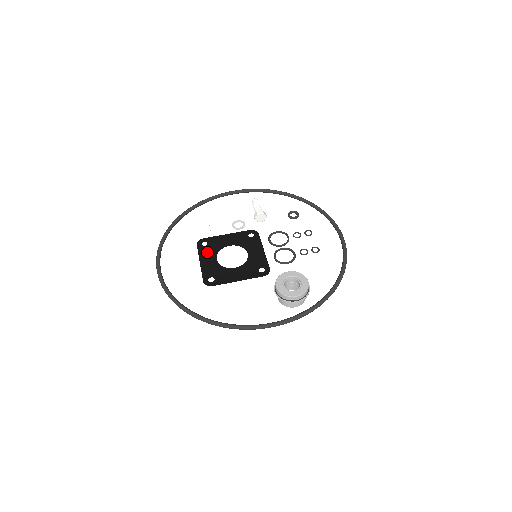
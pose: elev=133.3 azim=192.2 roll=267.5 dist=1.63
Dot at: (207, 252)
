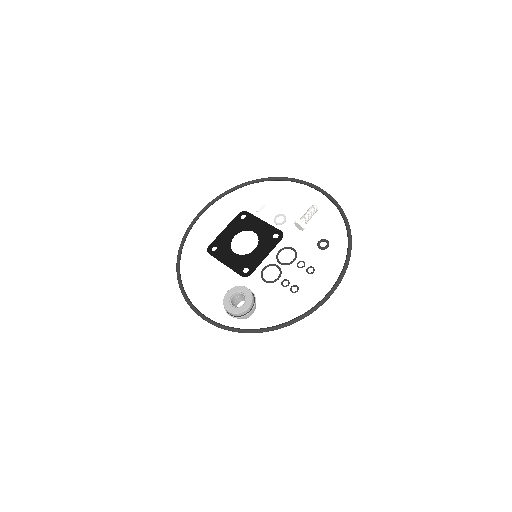
Dot at: (236, 225)
